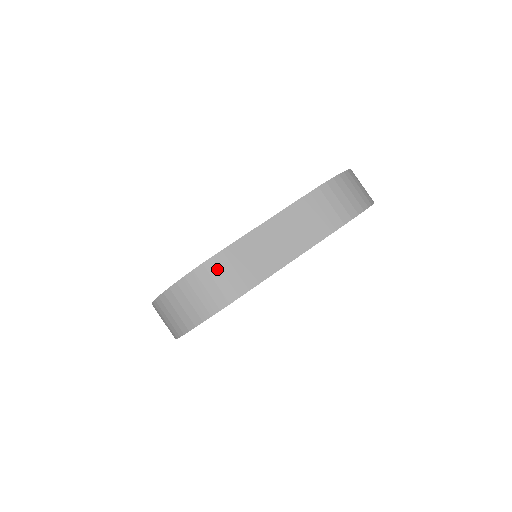
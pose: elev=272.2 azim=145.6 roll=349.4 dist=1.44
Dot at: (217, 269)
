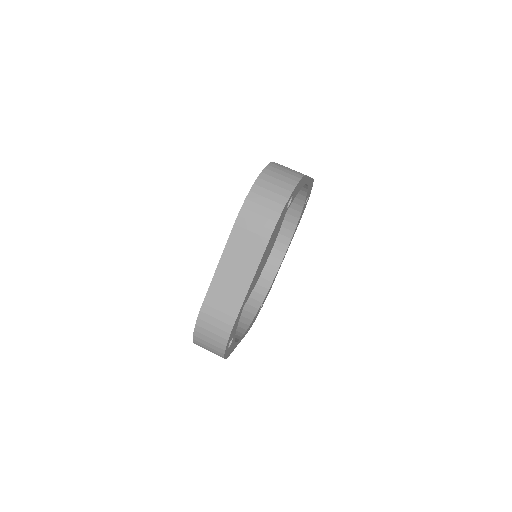
Dot at: (208, 317)
